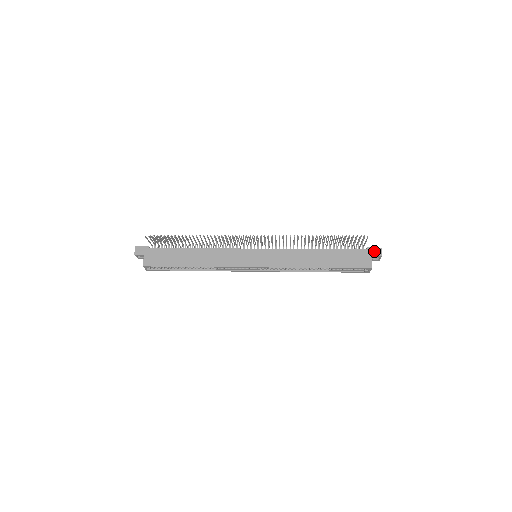
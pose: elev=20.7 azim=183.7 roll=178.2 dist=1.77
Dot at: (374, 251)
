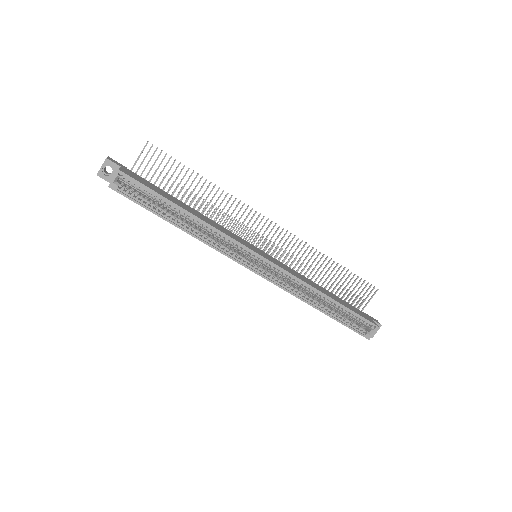
Dot at: (373, 318)
